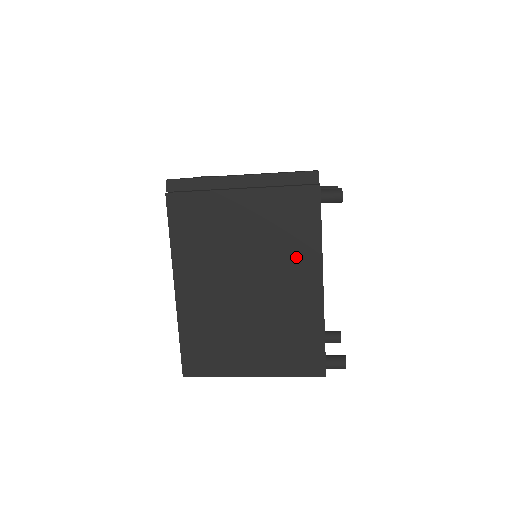
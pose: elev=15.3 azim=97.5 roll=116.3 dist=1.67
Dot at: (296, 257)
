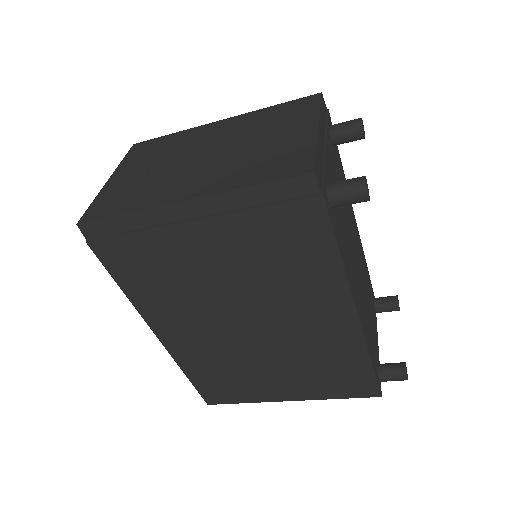
Dot at: (309, 291)
